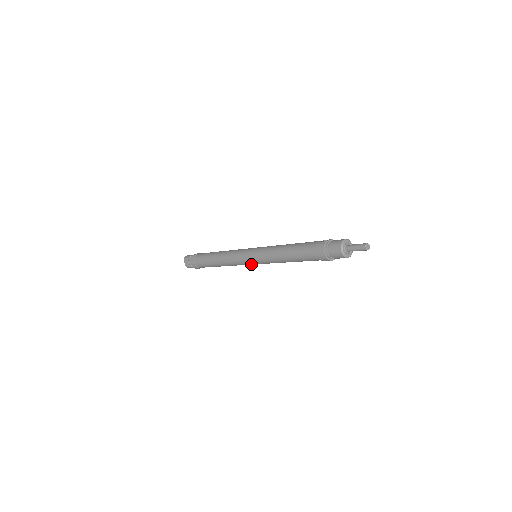
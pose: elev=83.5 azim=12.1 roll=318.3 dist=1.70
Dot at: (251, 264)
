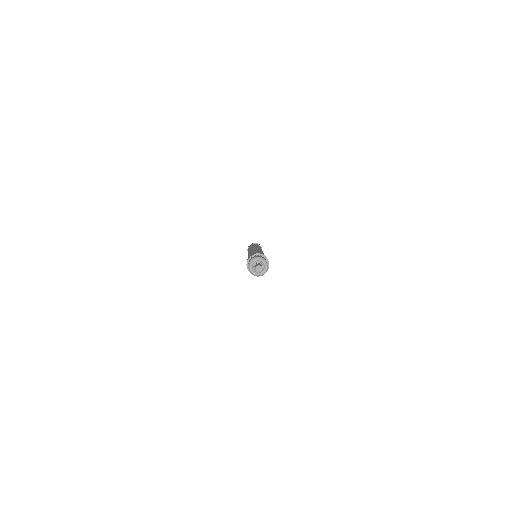
Dot at: occluded
